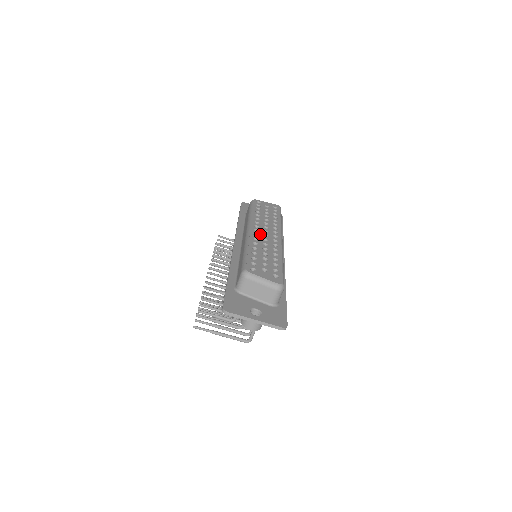
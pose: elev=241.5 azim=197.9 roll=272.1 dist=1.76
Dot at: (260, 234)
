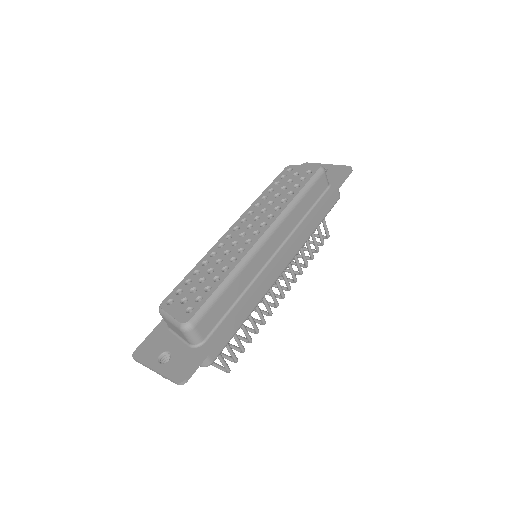
Dot at: (236, 234)
